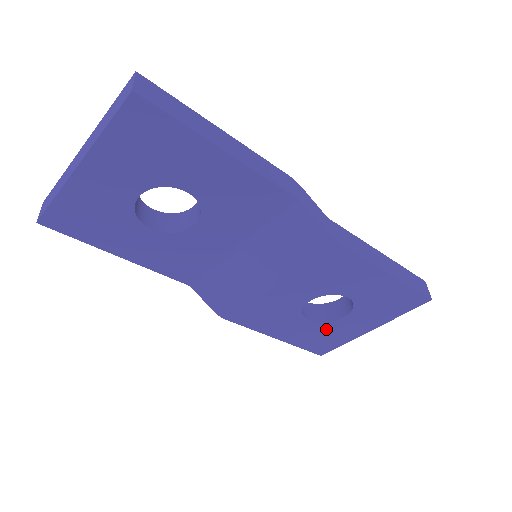
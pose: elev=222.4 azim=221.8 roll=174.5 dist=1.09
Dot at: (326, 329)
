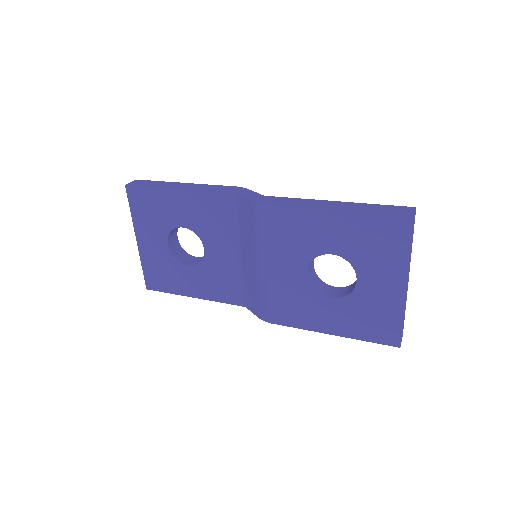
Dot at: (360, 304)
